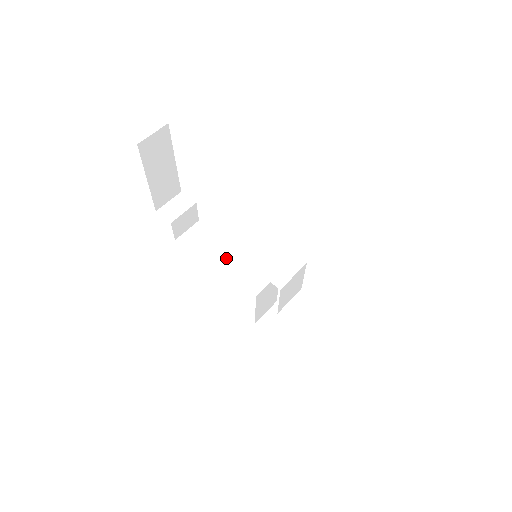
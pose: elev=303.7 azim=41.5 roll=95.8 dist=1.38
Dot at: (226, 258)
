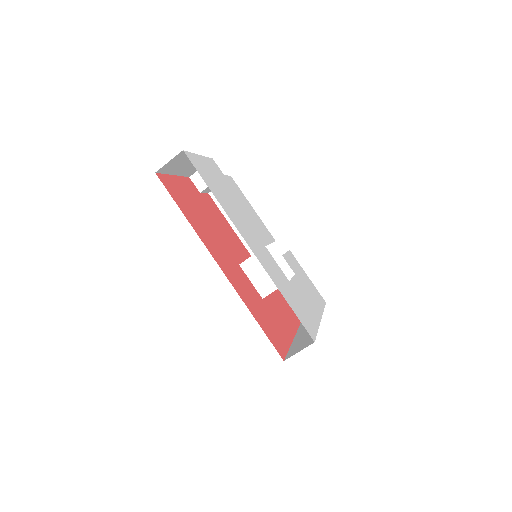
Dot at: occluded
